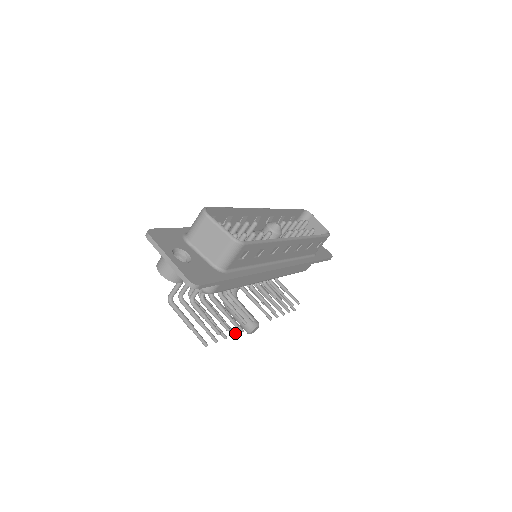
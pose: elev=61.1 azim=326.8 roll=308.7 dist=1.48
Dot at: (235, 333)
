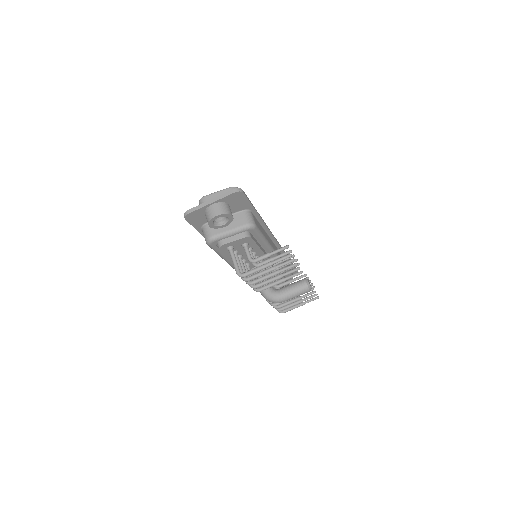
Dot at: (299, 267)
